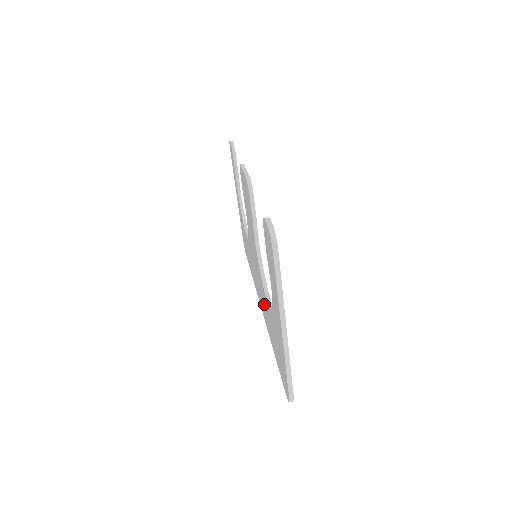
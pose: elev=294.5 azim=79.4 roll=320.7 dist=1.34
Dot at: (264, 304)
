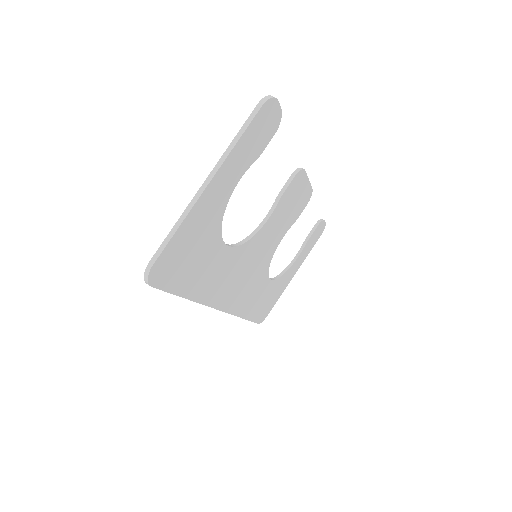
Dot at: occluded
